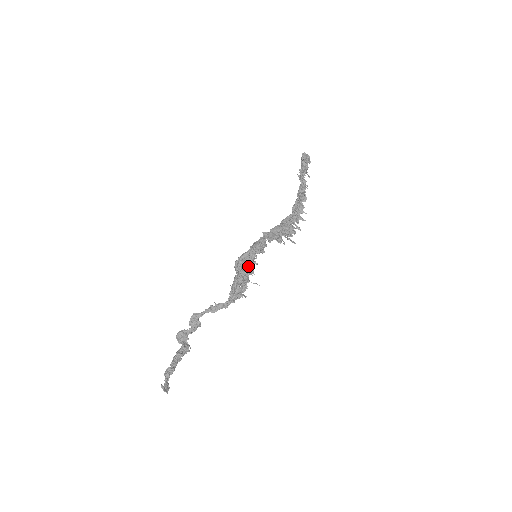
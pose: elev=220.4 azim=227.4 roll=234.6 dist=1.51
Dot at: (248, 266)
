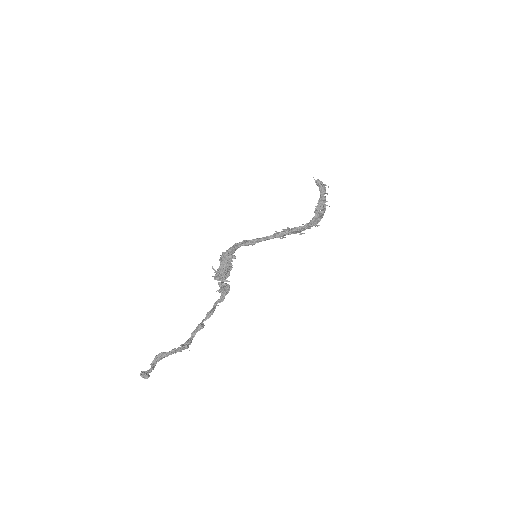
Dot at: (226, 251)
